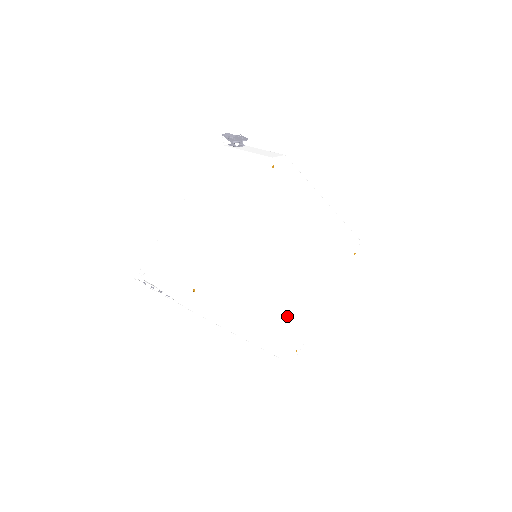
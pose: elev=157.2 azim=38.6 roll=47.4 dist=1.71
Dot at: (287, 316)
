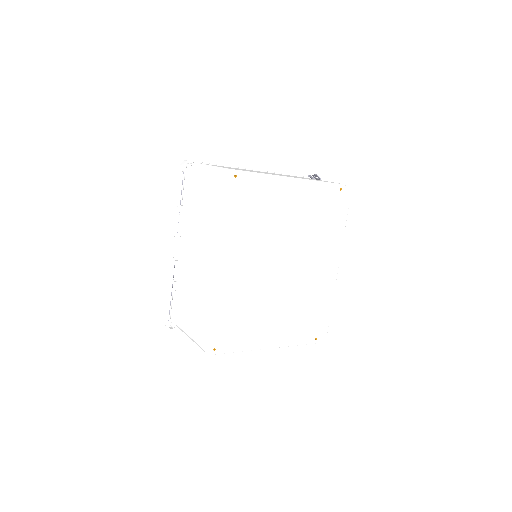
Dot at: (243, 304)
